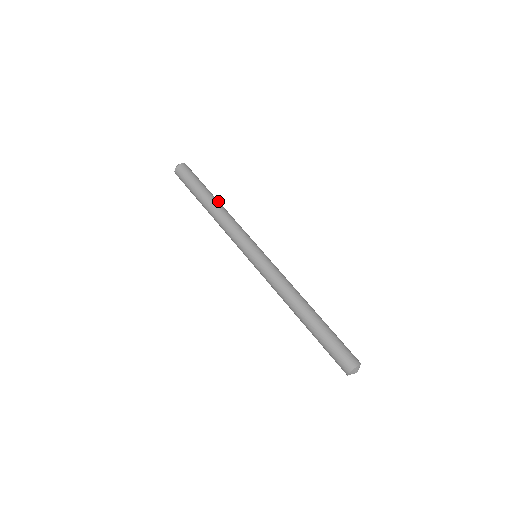
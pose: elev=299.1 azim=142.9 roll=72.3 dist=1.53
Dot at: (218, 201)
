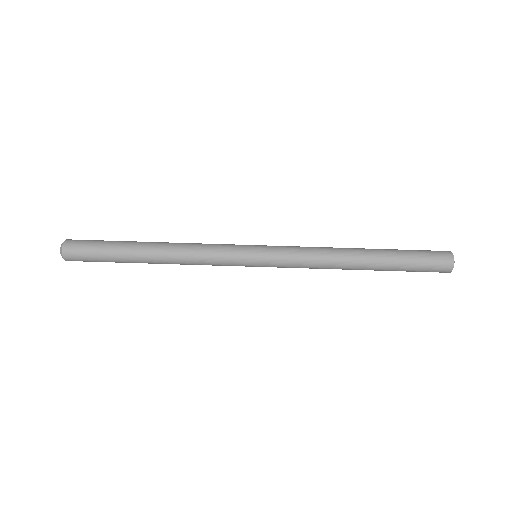
Dot at: (153, 242)
